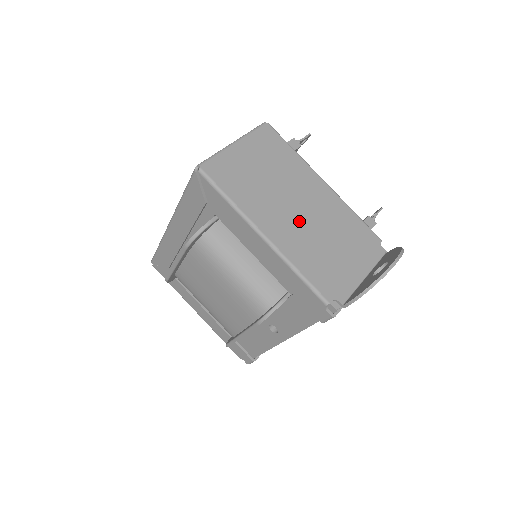
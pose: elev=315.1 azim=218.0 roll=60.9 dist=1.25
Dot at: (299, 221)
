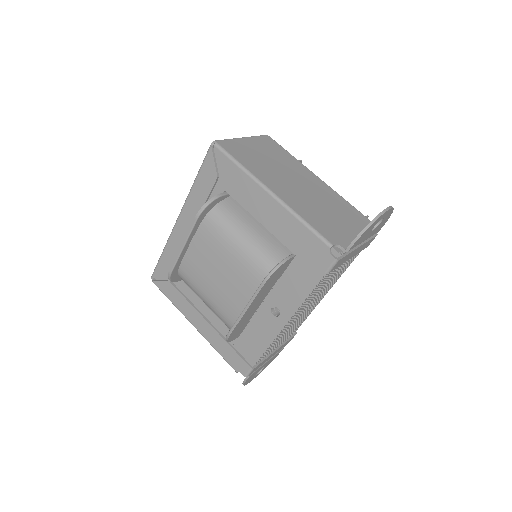
Dot at: (300, 192)
